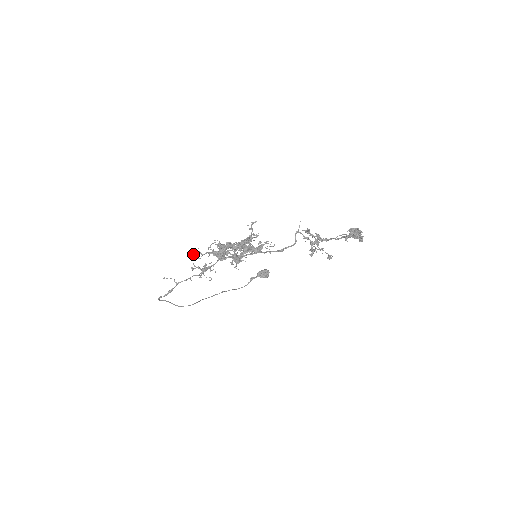
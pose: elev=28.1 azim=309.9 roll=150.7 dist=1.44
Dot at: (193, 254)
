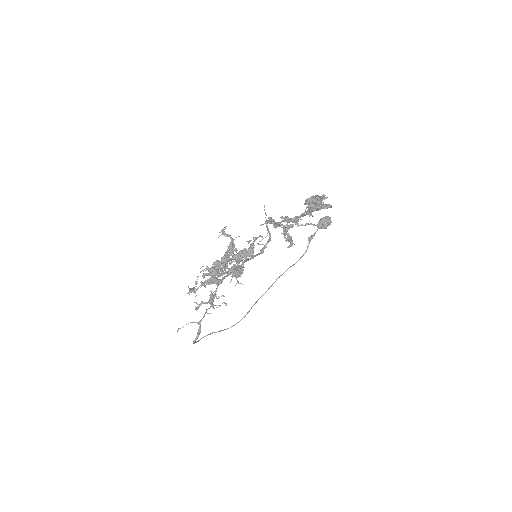
Dot at: (190, 292)
